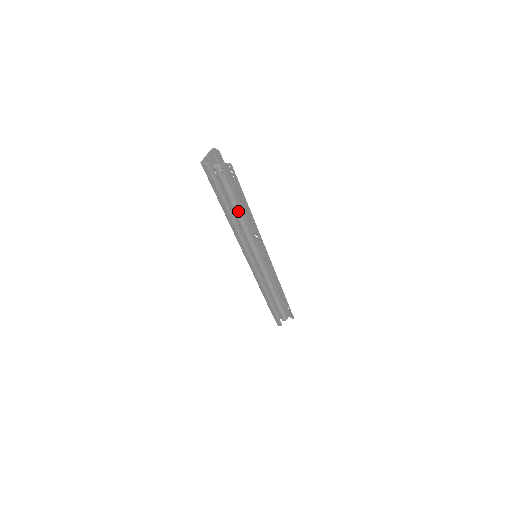
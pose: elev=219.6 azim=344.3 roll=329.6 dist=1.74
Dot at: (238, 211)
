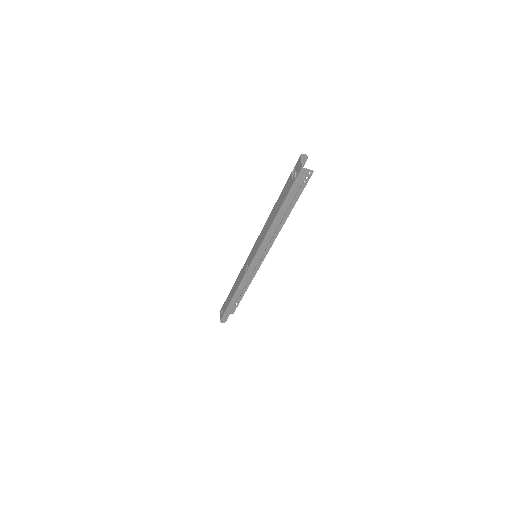
Dot at: occluded
